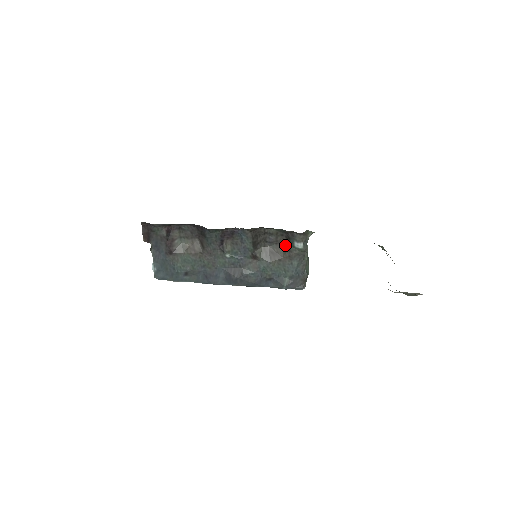
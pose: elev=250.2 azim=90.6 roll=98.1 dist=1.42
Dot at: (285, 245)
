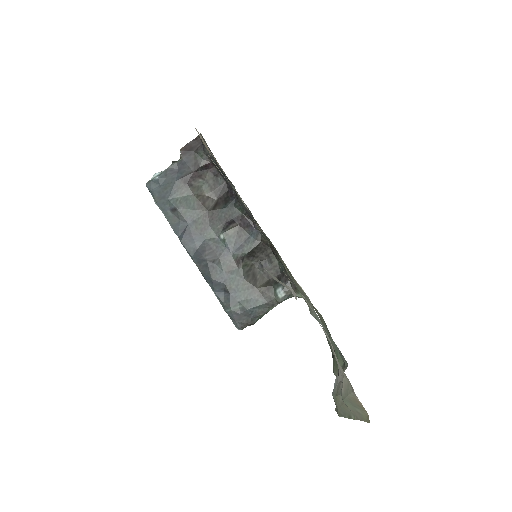
Dot at: (270, 281)
